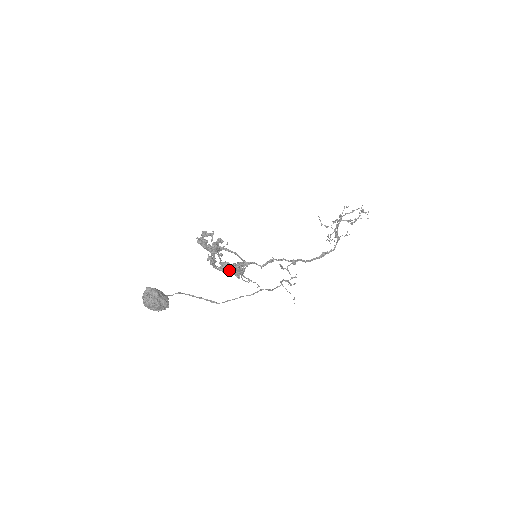
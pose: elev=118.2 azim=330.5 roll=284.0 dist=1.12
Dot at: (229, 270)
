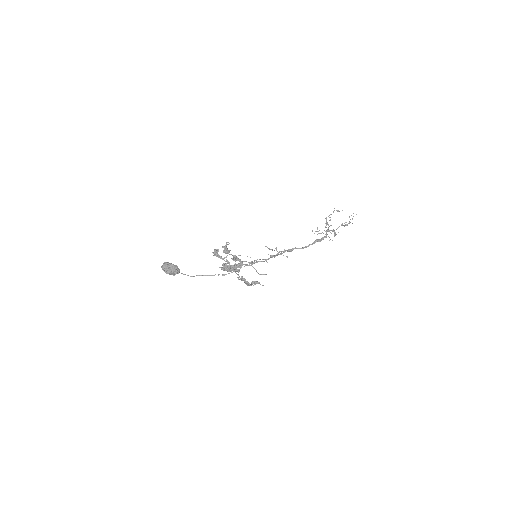
Dot at: (239, 267)
